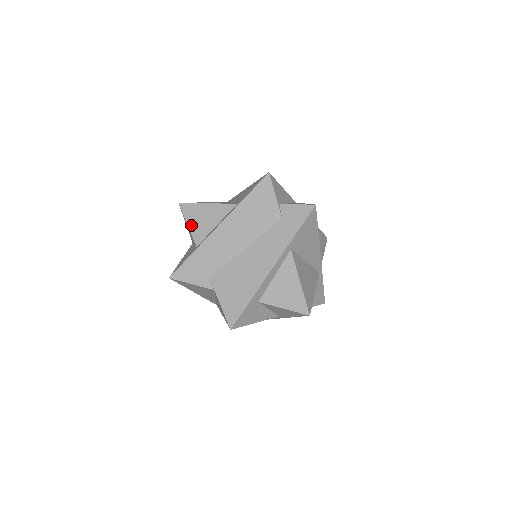
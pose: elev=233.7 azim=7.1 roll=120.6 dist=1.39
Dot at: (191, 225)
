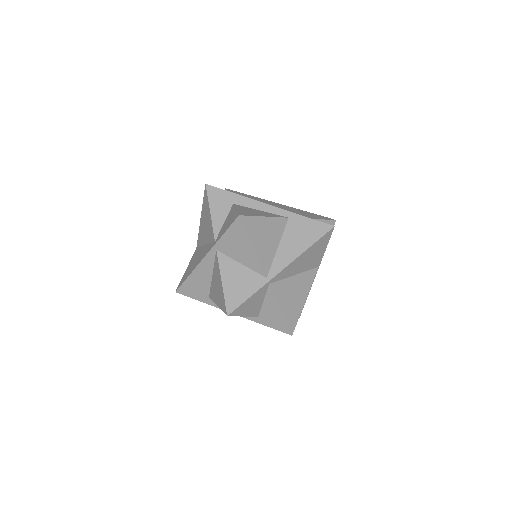
Dot at: occluded
